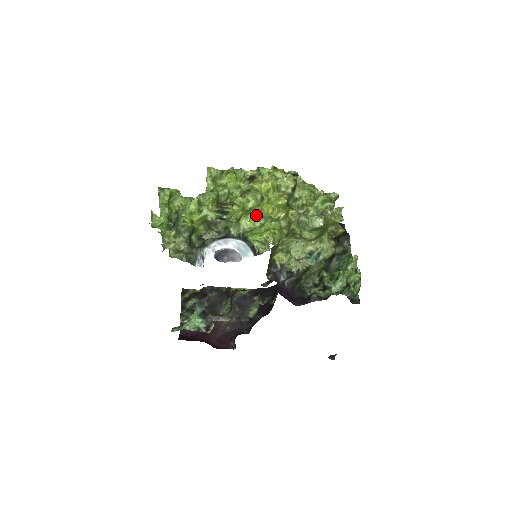
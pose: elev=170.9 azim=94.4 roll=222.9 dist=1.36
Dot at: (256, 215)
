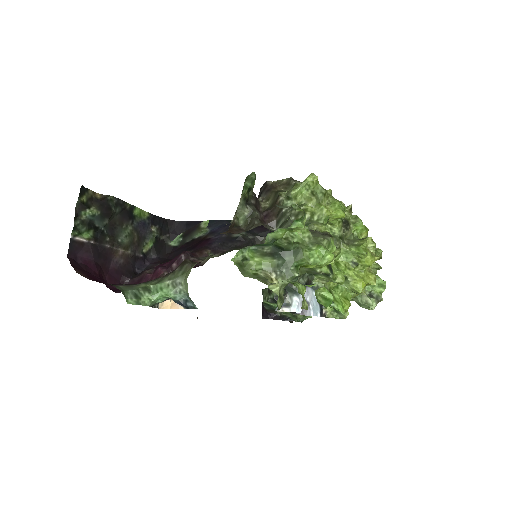
Dot at: occluded
